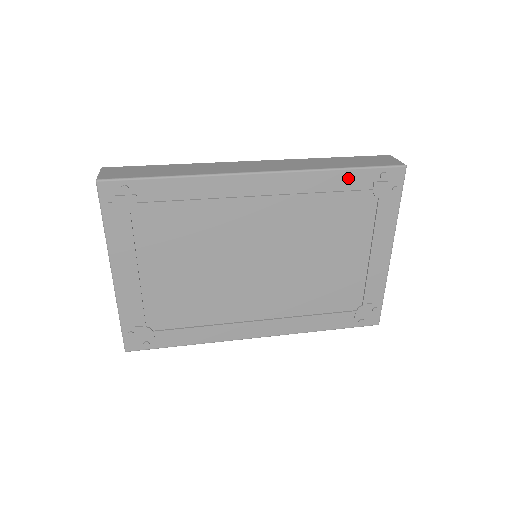
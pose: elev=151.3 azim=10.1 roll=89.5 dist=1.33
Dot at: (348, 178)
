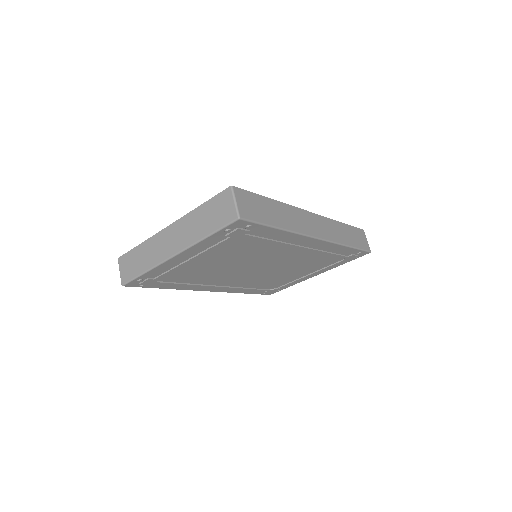
Dot at: (346, 250)
